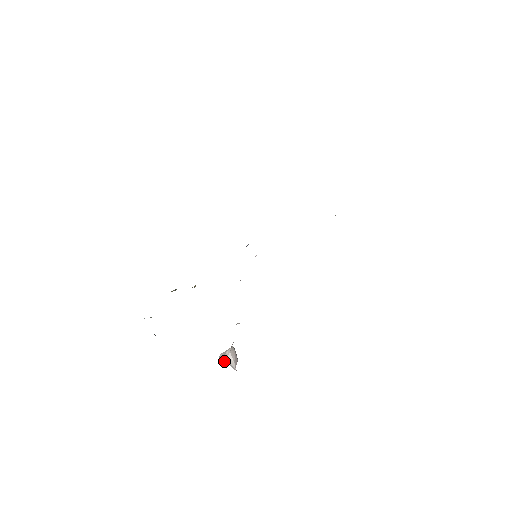
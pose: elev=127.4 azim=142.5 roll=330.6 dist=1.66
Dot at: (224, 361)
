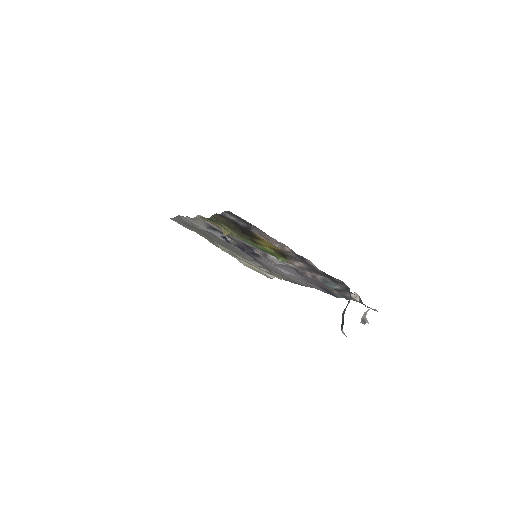
Dot at: (363, 319)
